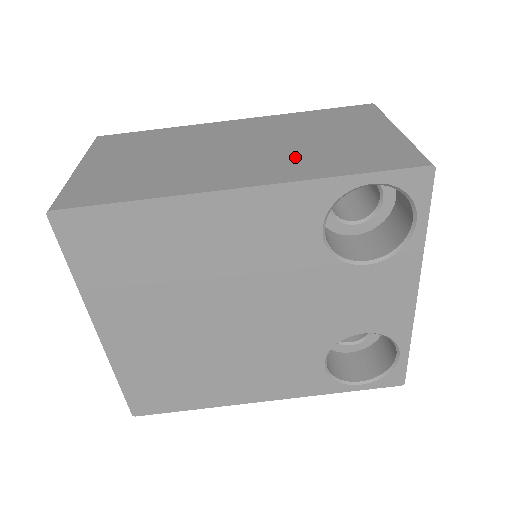
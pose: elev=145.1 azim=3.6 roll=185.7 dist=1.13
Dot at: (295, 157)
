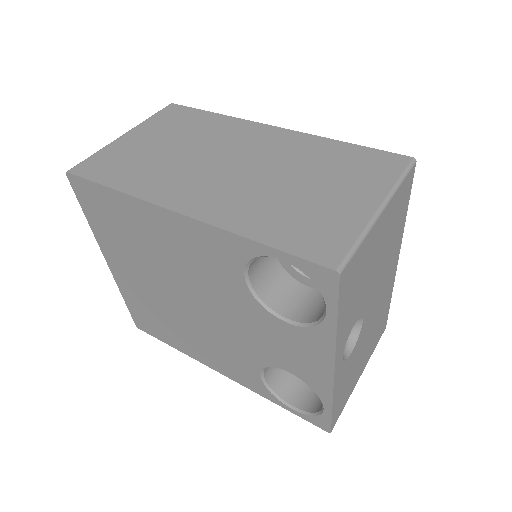
Dot at: (254, 198)
